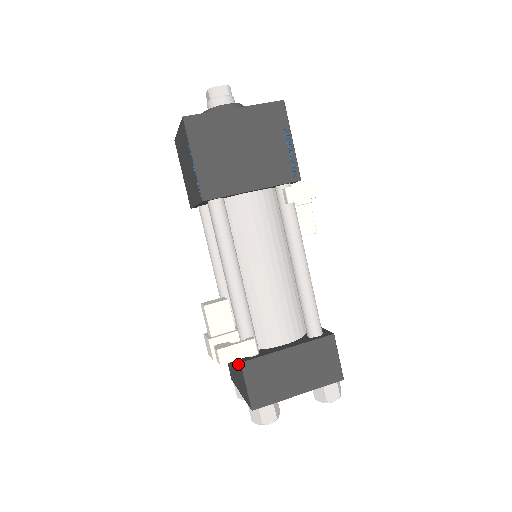
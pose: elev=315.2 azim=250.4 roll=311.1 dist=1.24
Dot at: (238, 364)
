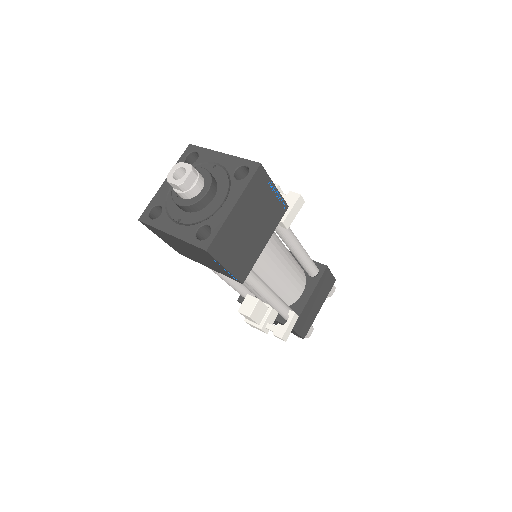
Dot at: occluded
